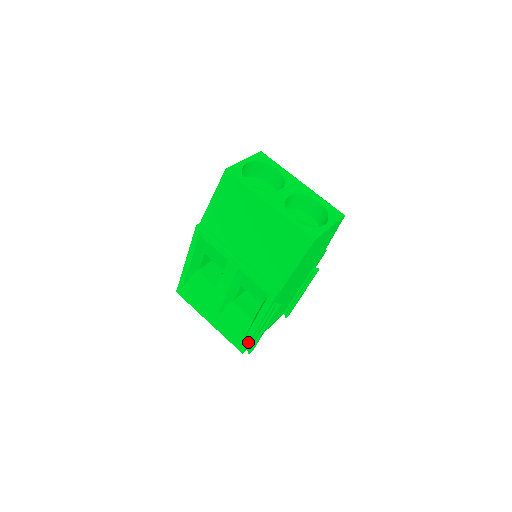
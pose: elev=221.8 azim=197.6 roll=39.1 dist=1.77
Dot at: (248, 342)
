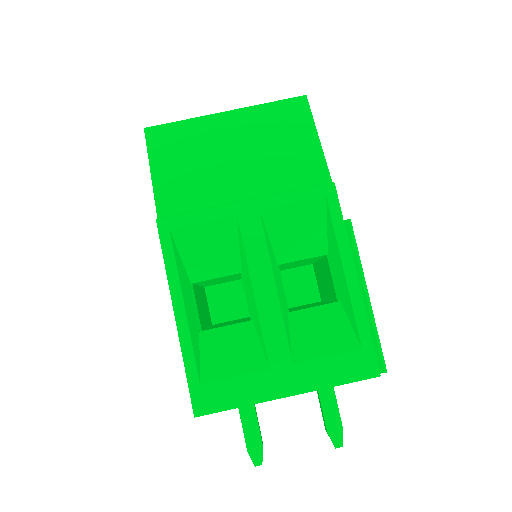
Dot at: (369, 333)
